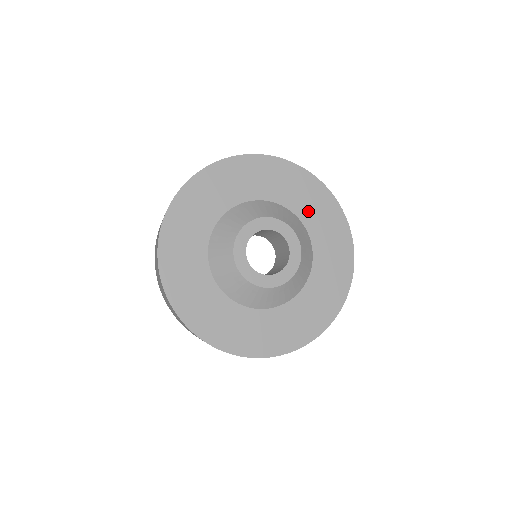
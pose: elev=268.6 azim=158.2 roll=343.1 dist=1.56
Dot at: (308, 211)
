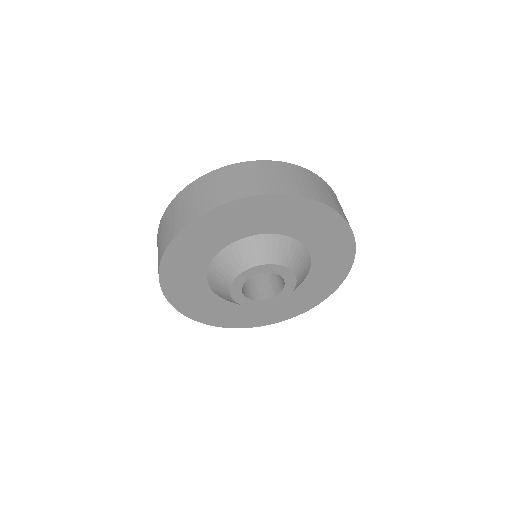
Dot at: (323, 264)
